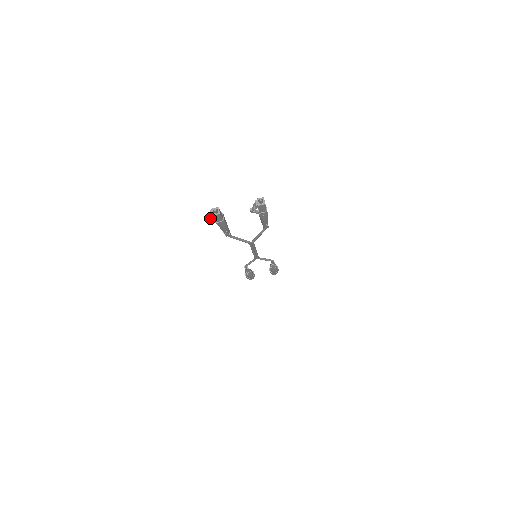
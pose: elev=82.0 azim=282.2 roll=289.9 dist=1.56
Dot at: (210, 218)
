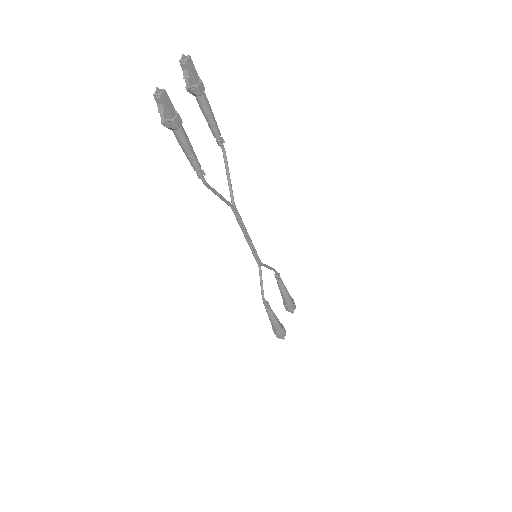
Dot at: (163, 112)
